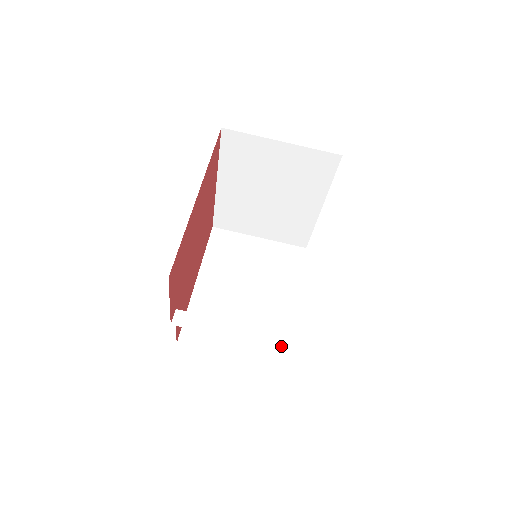
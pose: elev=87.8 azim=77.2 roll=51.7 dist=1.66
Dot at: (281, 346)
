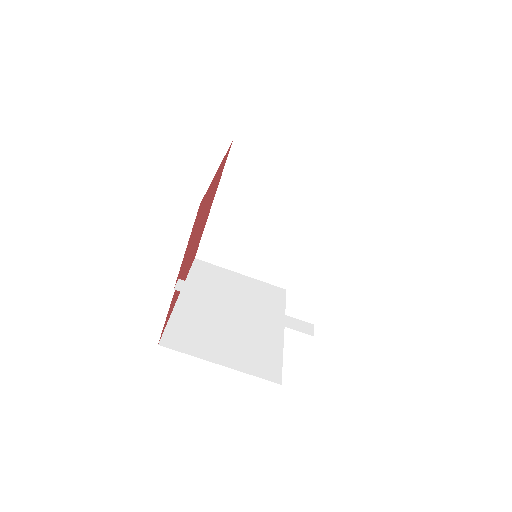
Dot at: (290, 326)
